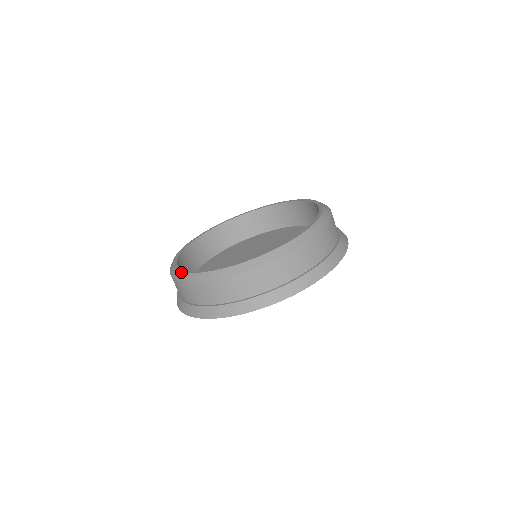
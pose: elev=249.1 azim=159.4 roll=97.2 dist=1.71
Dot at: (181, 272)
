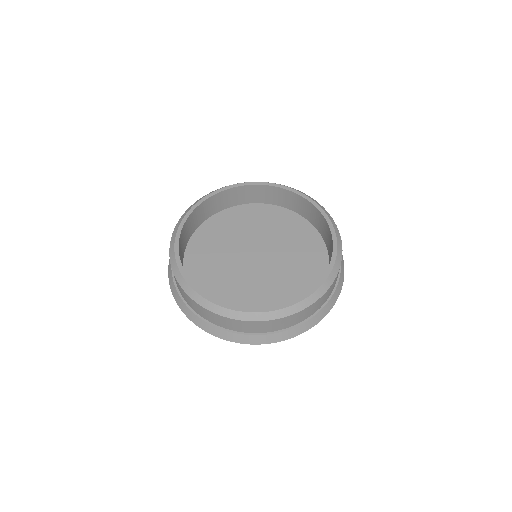
Dot at: (181, 221)
